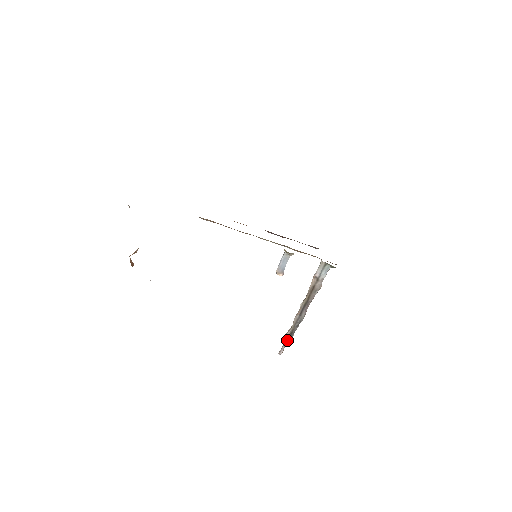
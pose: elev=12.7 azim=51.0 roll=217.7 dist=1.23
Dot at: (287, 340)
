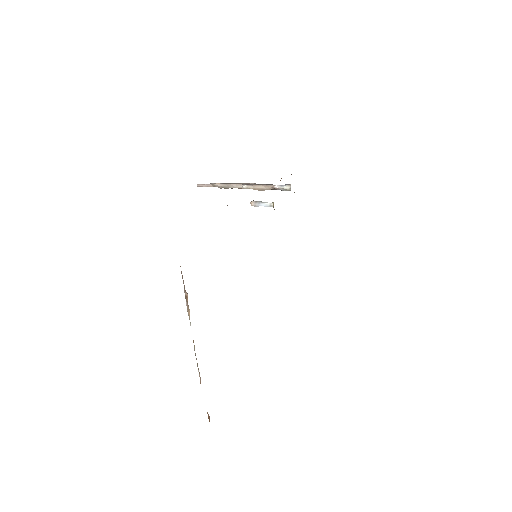
Dot at: occluded
